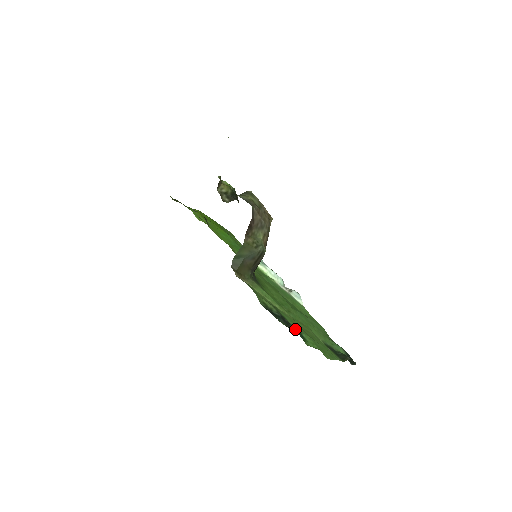
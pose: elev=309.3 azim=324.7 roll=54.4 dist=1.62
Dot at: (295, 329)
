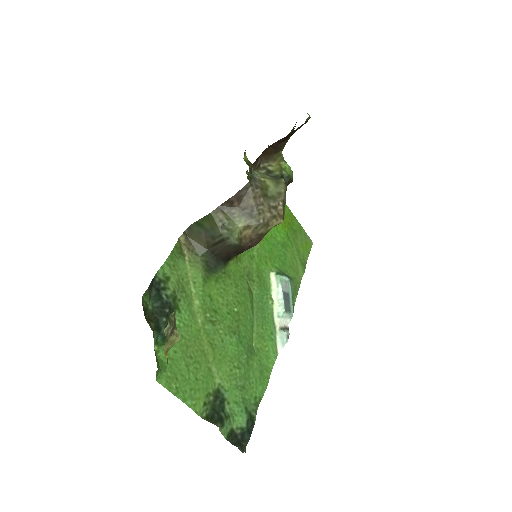
Dot at: (165, 326)
